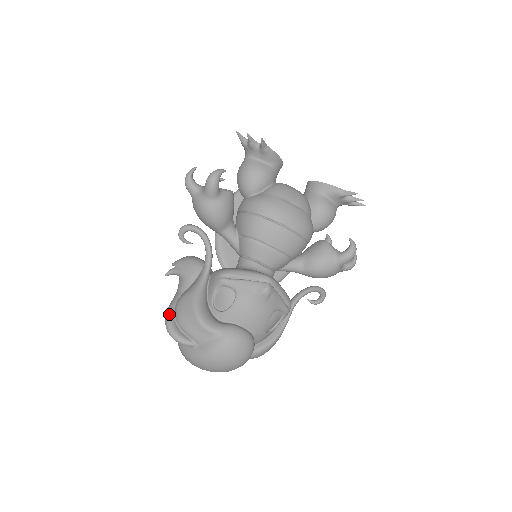
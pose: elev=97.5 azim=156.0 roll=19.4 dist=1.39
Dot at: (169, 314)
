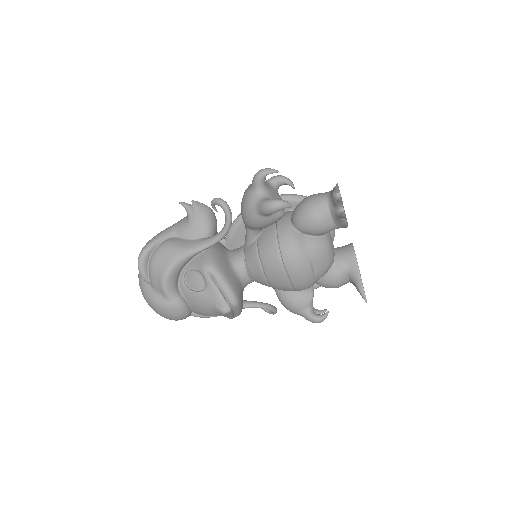
Dot at: (151, 246)
